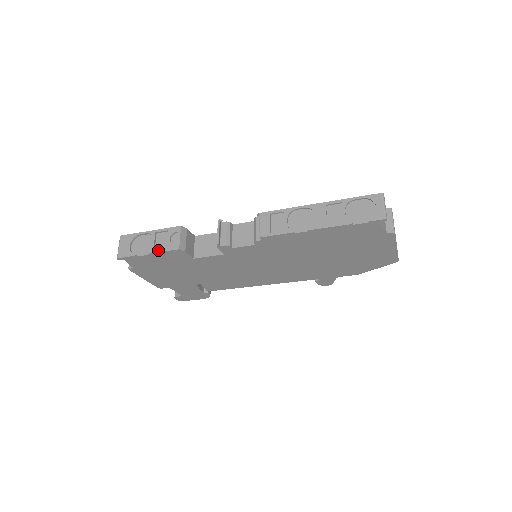
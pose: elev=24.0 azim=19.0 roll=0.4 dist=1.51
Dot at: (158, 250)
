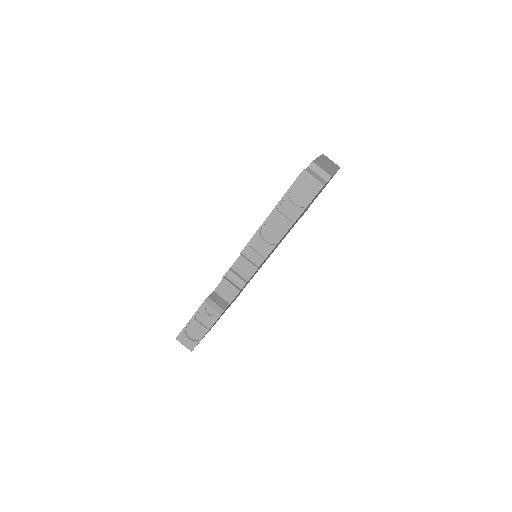
Dot at: (209, 326)
